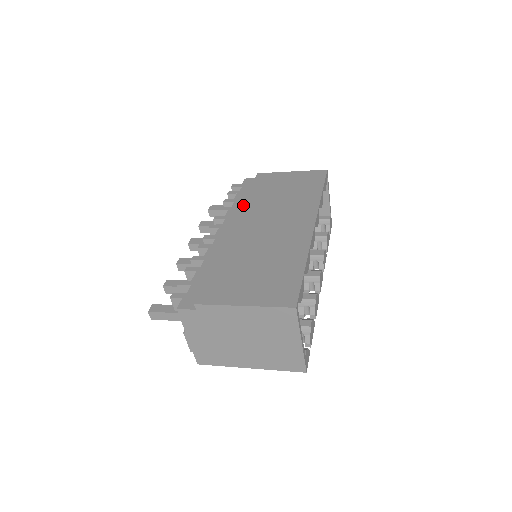
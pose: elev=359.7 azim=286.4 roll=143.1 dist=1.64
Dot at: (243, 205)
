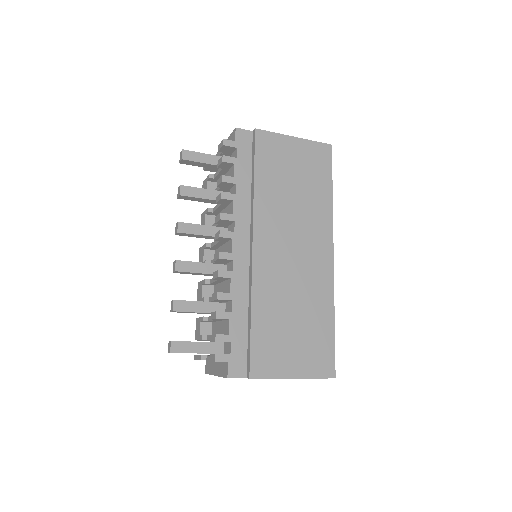
Dot at: (255, 204)
